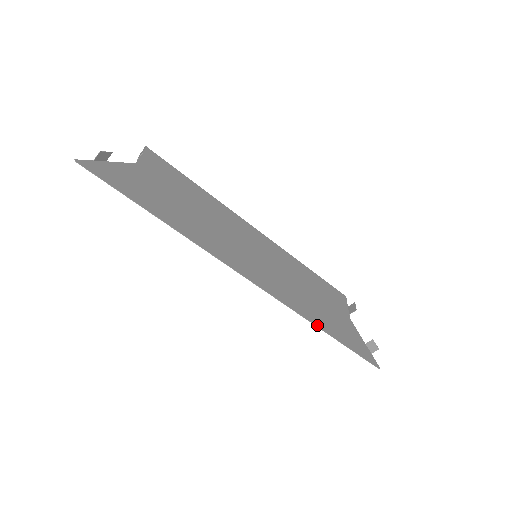
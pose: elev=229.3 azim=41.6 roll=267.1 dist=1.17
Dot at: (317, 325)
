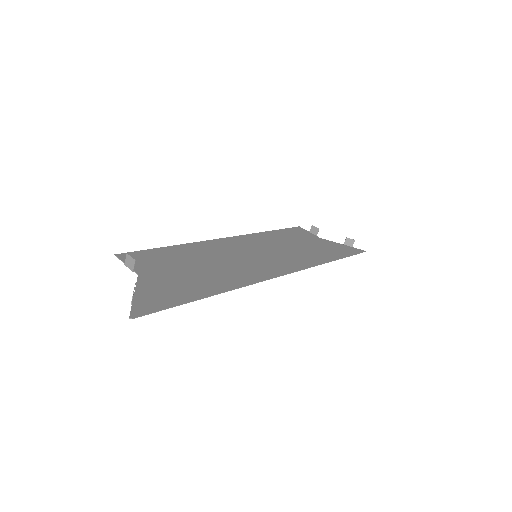
Dot at: (326, 262)
